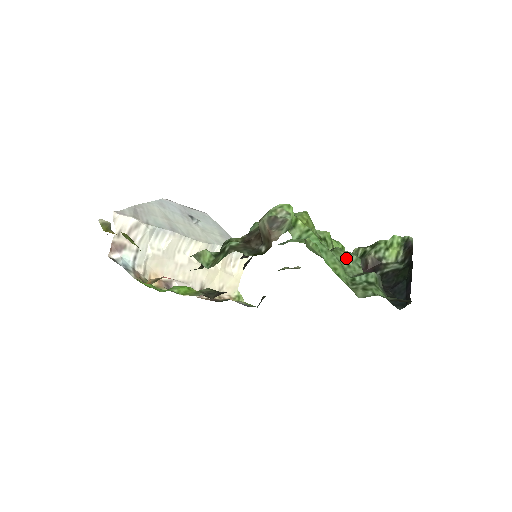
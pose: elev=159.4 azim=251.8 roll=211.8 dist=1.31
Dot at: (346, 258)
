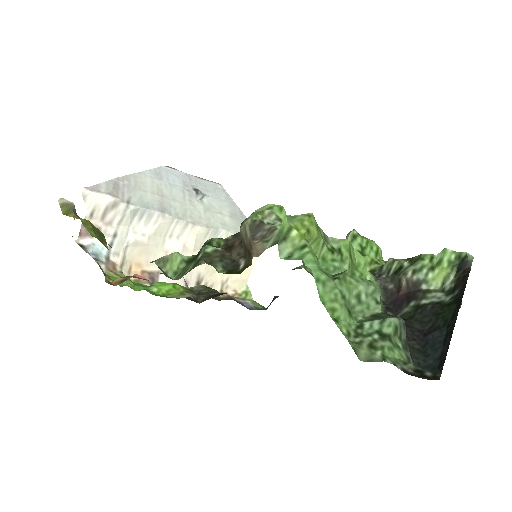
Dot at: (357, 290)
